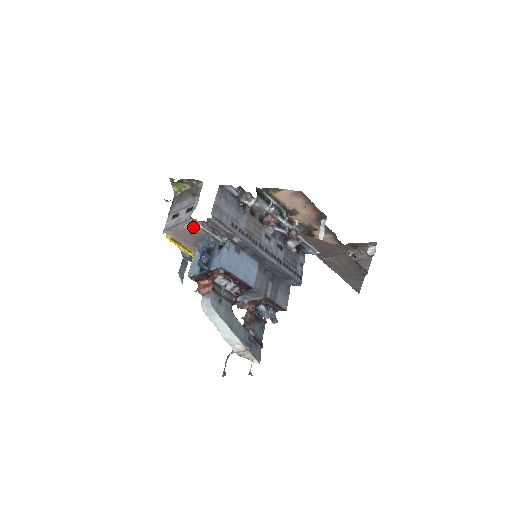
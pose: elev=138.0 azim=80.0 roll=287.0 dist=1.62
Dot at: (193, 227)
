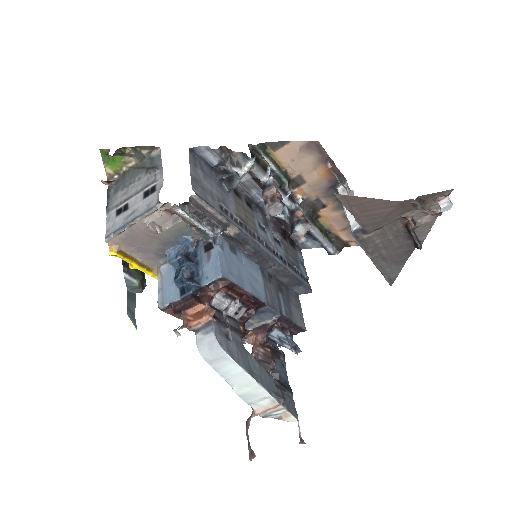
Dot at: (160, 220)
